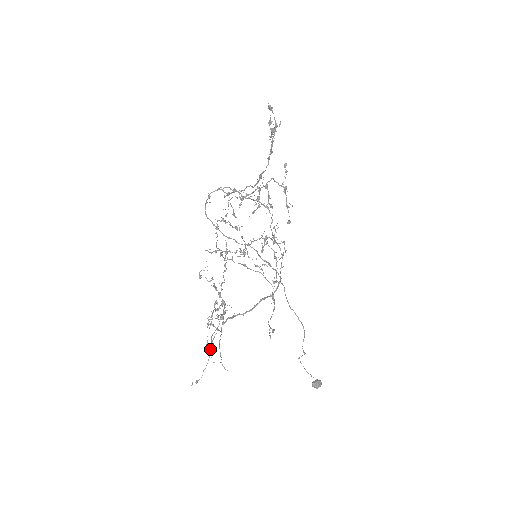
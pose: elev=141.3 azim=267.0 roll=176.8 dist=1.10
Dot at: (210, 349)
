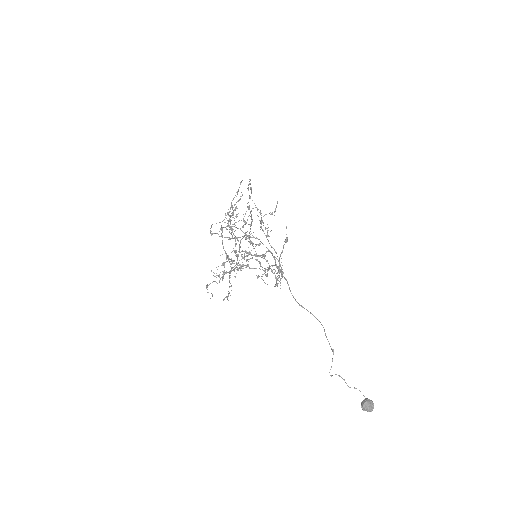
Dot at: (231, 261)
